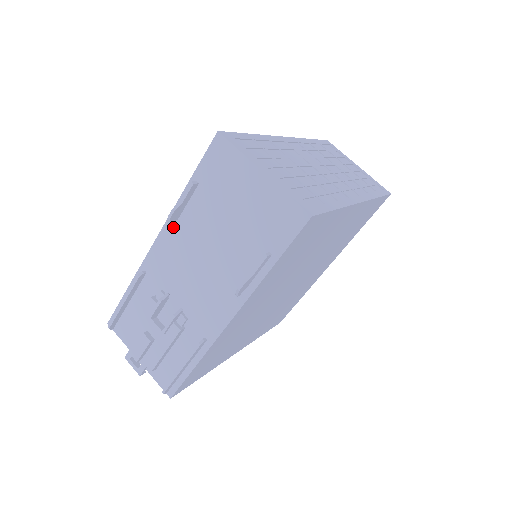
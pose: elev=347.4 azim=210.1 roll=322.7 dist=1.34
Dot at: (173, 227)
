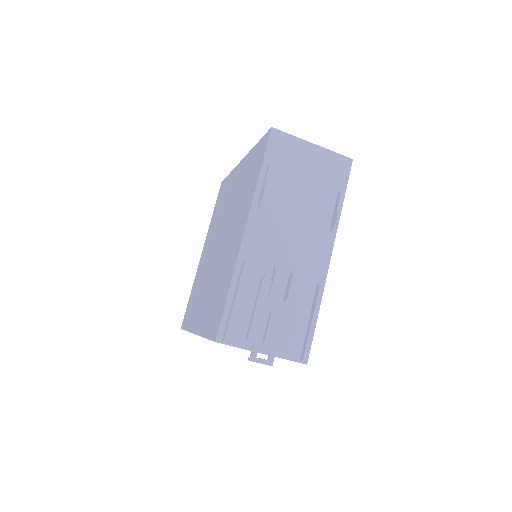
Dot at: (259, 210)
